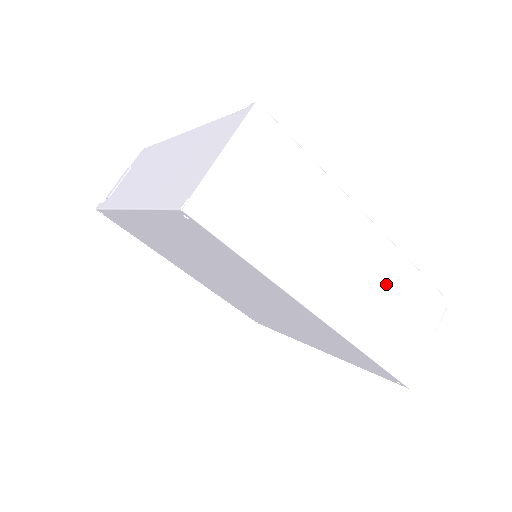
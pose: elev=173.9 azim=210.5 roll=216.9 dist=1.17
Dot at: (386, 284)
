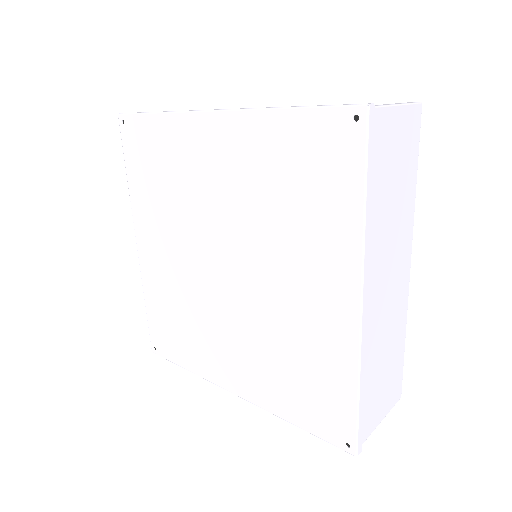
Dot at: (391, 333)
